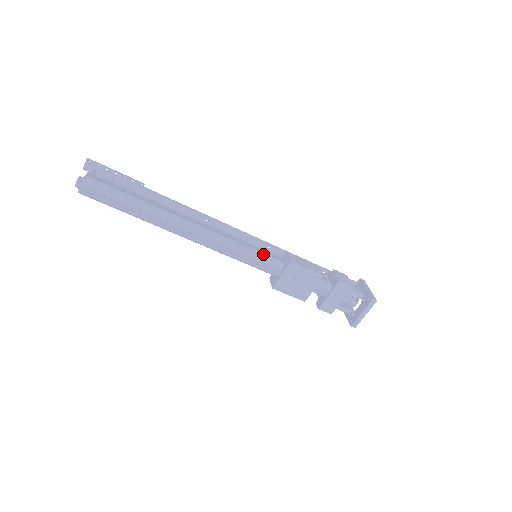
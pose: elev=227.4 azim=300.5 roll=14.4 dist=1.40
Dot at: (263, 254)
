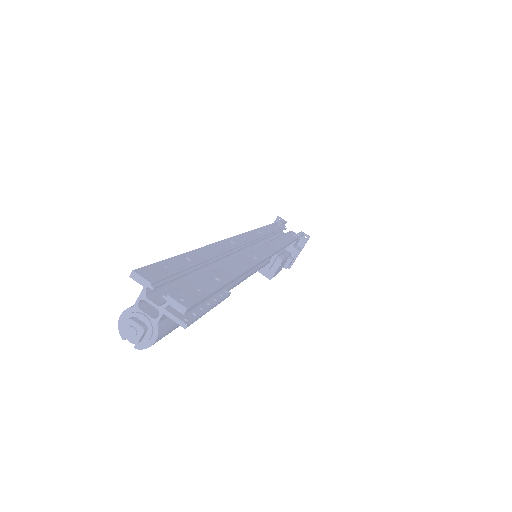
Dot at: occluded
